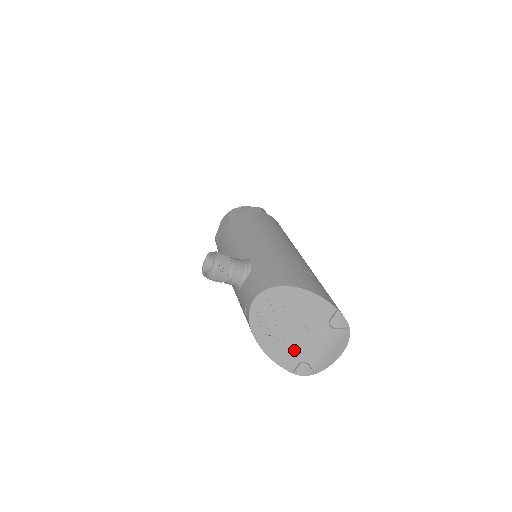
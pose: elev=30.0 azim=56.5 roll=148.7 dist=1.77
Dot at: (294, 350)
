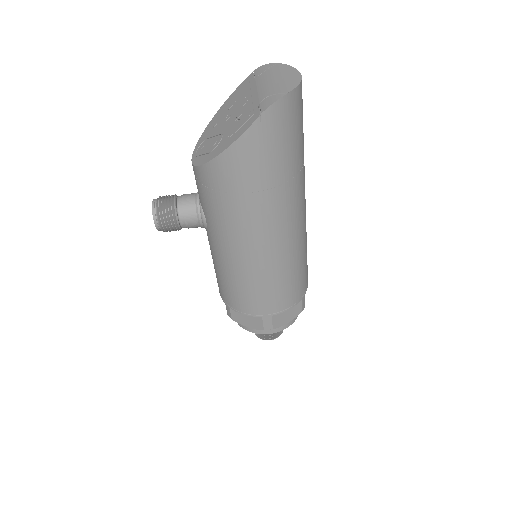
Dot at: (246, 113)
